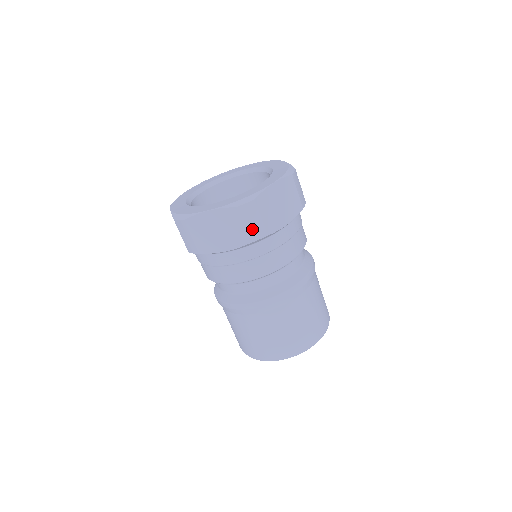
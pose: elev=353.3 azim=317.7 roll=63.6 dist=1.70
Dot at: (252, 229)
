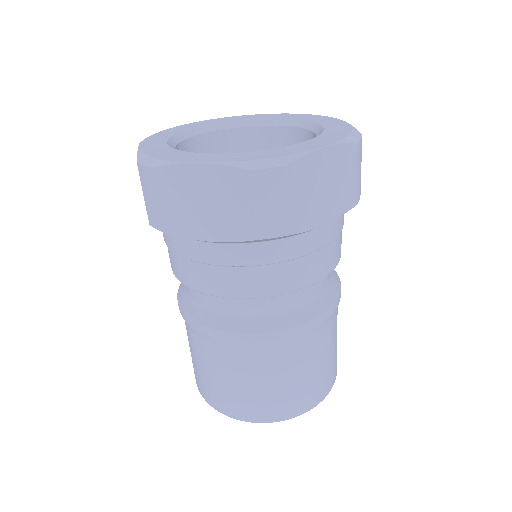
Dot at: (266, 217)
